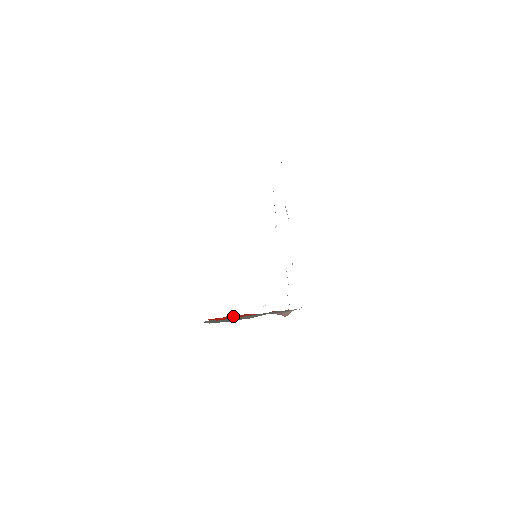
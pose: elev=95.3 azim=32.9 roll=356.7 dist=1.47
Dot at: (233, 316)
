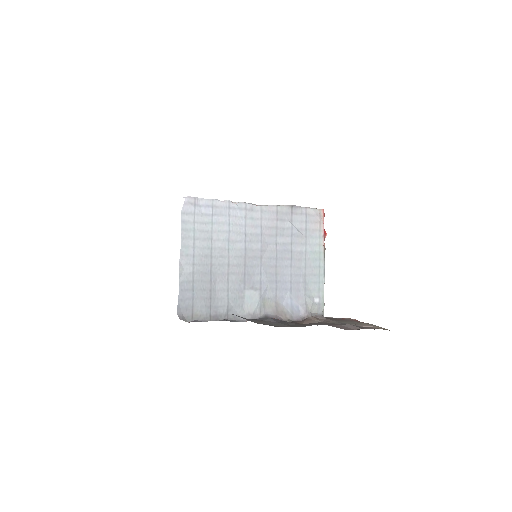
Dot at: occluded
